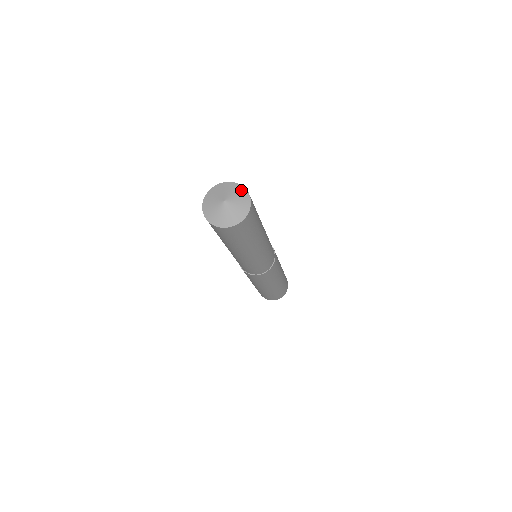
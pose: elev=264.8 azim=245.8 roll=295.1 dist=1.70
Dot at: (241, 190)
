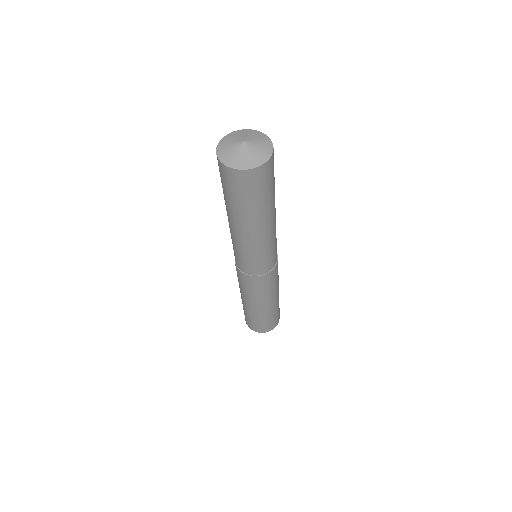
Dot at: (257, 133)
